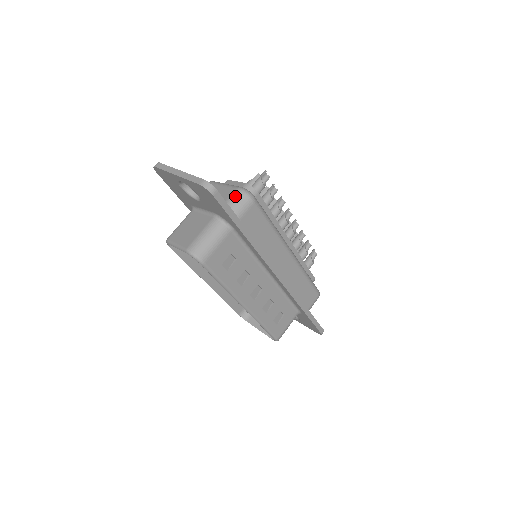
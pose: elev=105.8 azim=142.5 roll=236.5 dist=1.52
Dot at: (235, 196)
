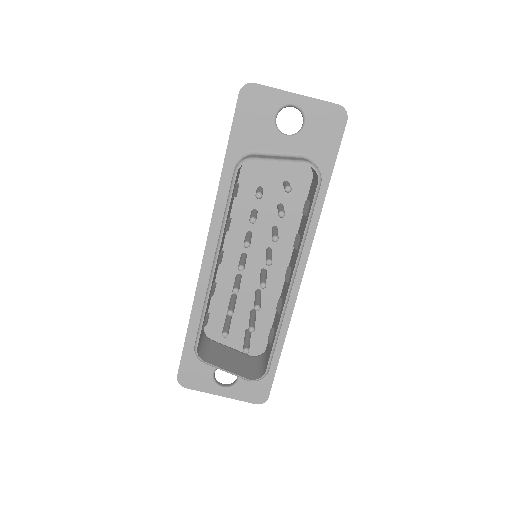
Dot at: occluded
